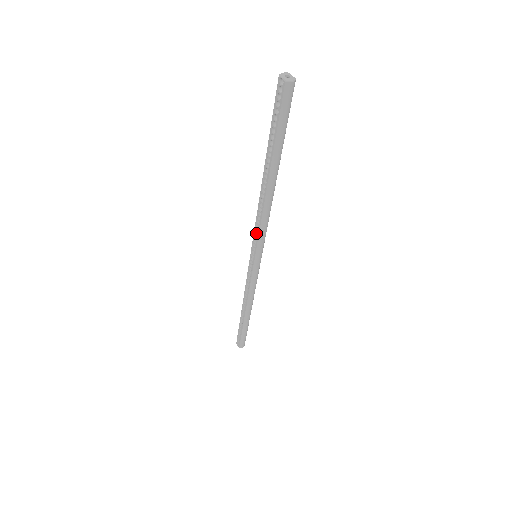
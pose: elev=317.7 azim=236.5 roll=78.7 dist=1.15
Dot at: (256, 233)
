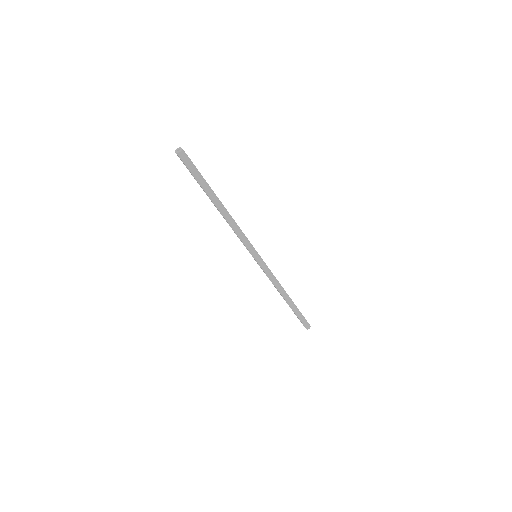
Dot at: (242, 241)
